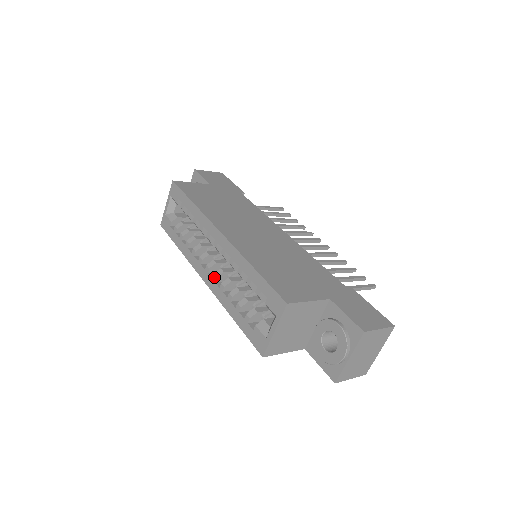
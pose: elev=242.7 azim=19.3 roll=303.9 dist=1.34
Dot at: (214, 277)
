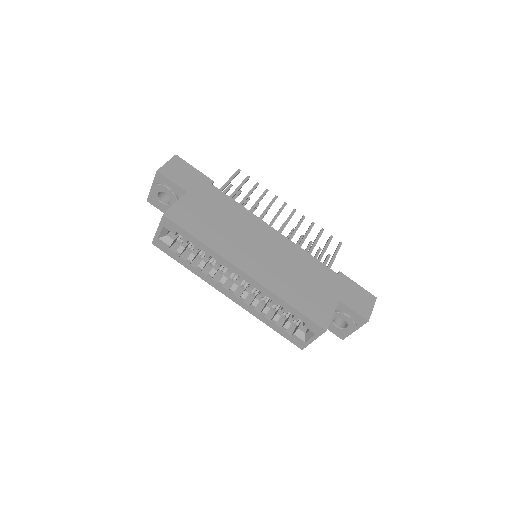
Dot at: (242, 299)
